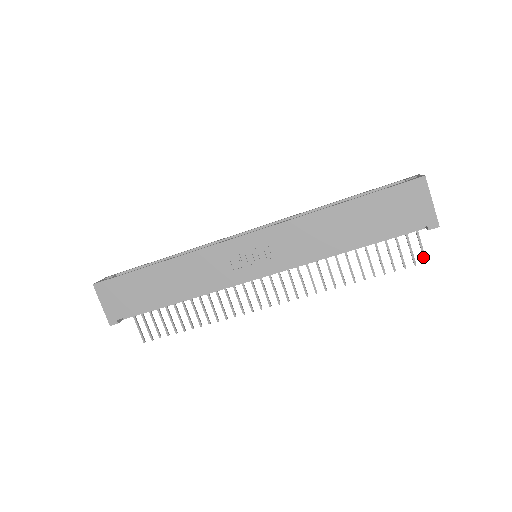
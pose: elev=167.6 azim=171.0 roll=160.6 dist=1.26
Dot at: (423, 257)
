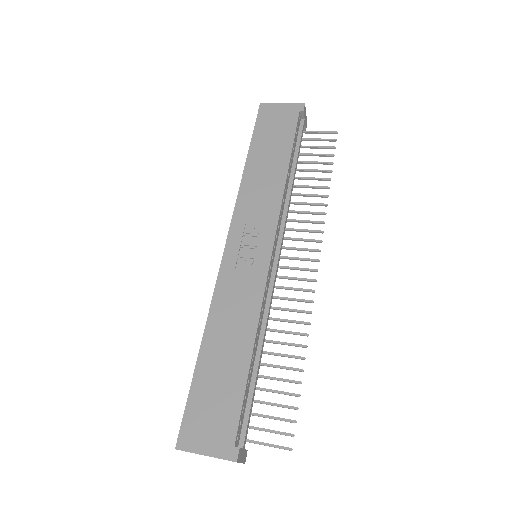
Dot at: (332, 133)
